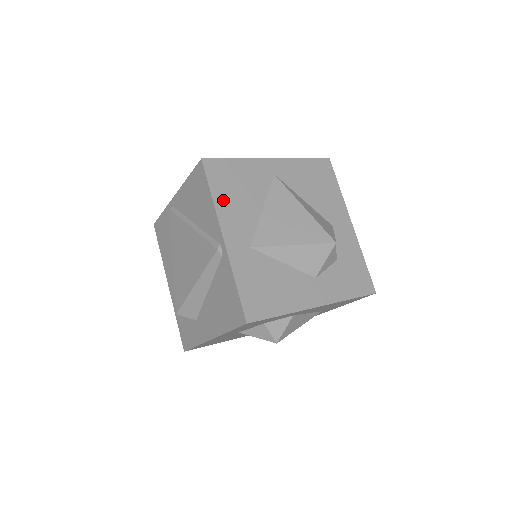
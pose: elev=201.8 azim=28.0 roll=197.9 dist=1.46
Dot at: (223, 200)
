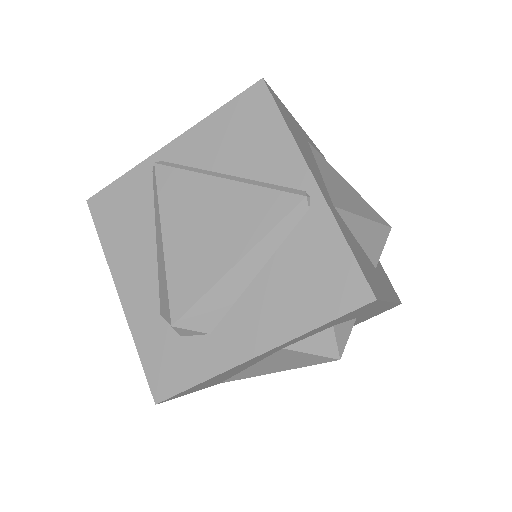
Dot at: (295, 137)
